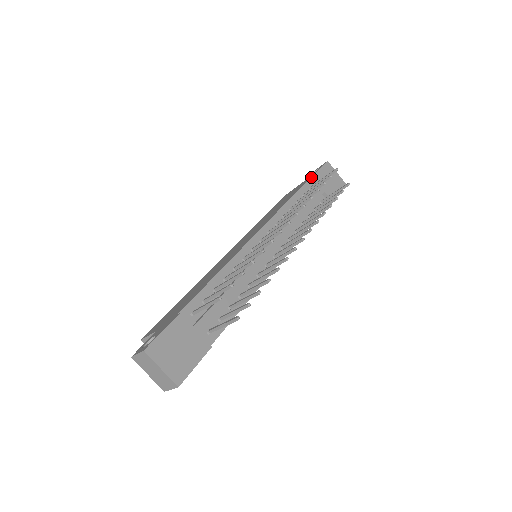
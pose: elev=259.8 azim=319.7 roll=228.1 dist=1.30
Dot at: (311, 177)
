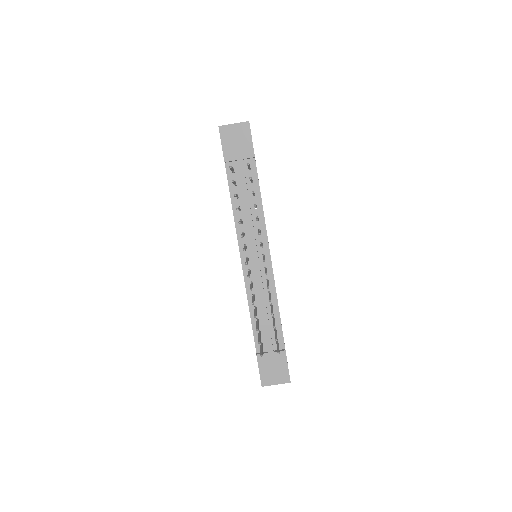
Dot at: occluded
